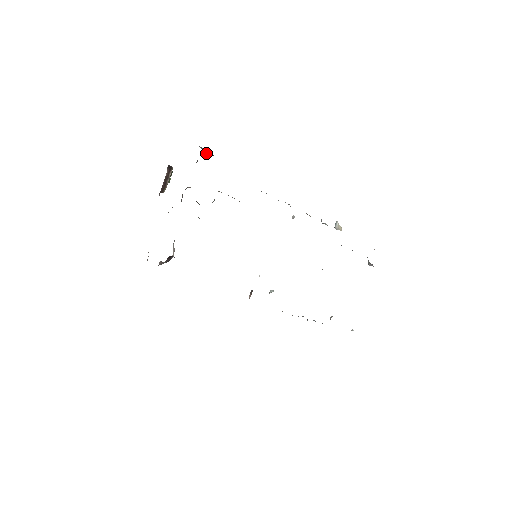
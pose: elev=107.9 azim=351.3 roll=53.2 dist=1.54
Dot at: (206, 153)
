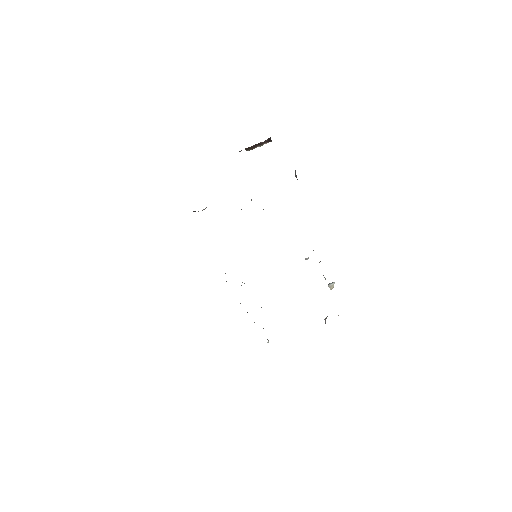
Dot at: (295, 172)
